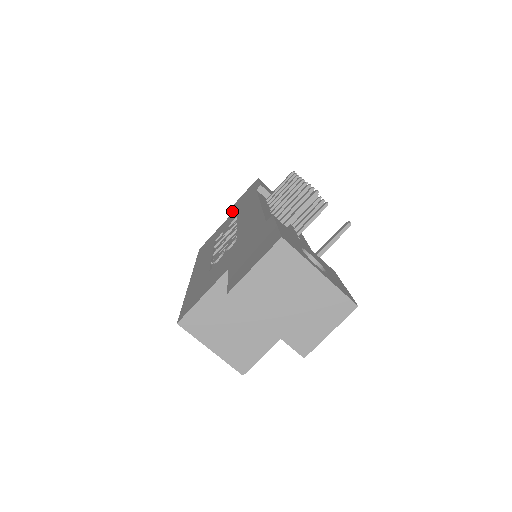
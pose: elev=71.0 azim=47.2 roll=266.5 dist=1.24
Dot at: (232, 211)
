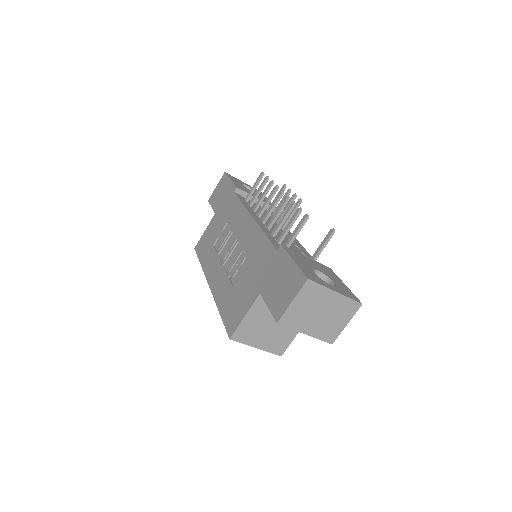
Dot at: (214, 210)
